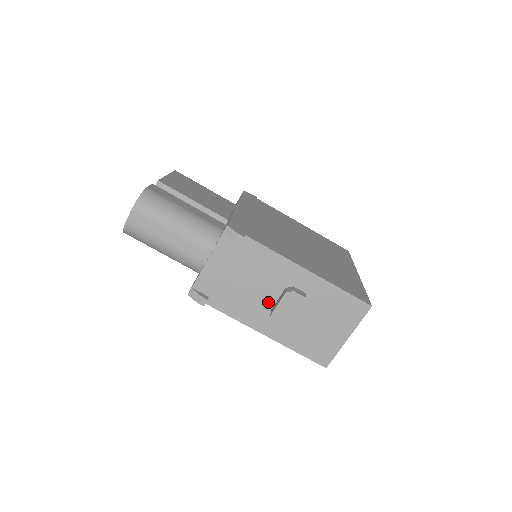
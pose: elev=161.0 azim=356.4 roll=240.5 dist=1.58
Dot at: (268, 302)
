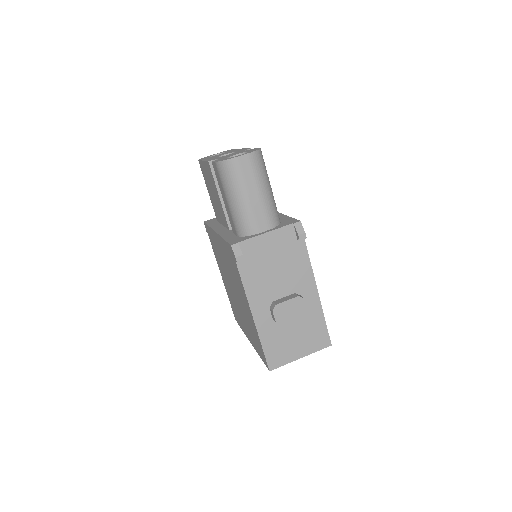
Dot at: (277, 294)
